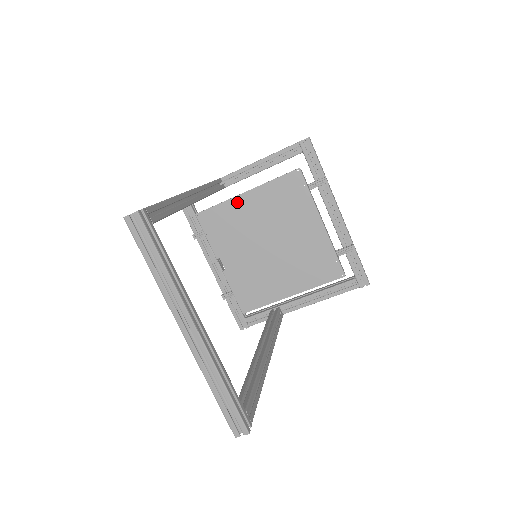
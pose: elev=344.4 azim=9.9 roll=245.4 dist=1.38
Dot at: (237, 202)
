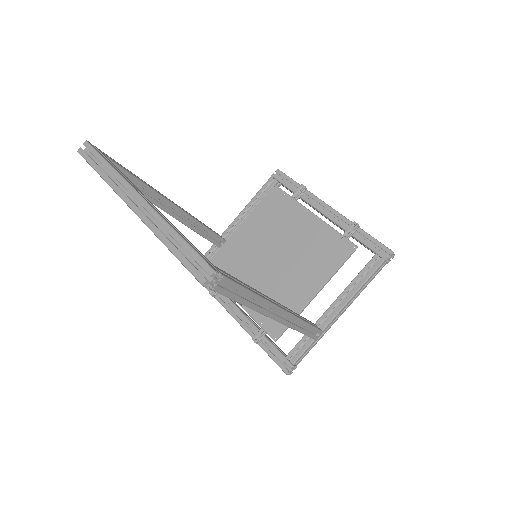
Dot at: (235, 238)
